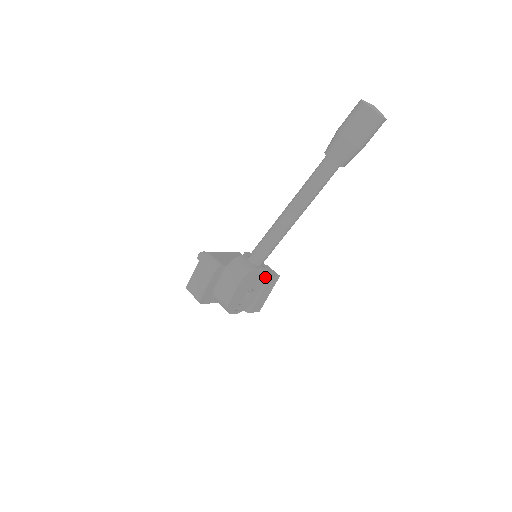
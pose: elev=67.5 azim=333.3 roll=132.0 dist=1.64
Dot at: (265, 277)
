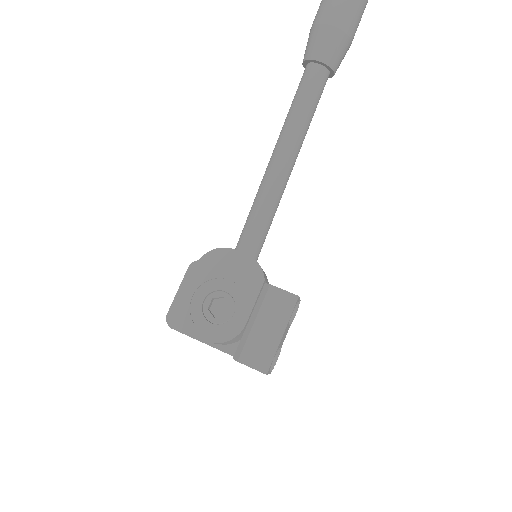
Dot at: (257, 280)
